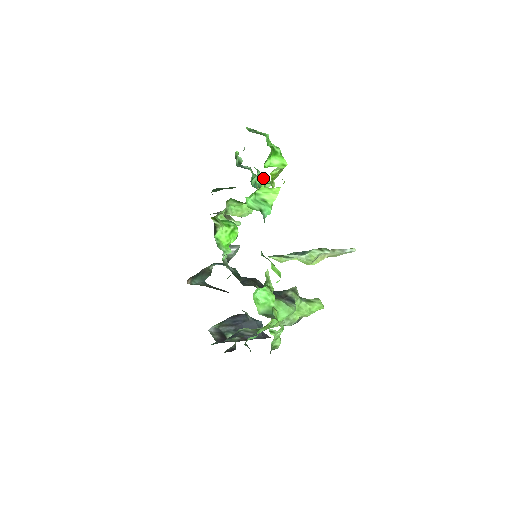
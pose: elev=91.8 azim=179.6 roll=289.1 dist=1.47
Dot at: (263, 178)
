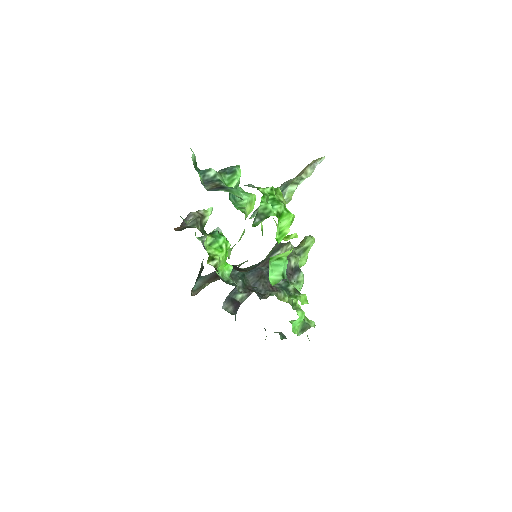
Dot at: (234, 175)
